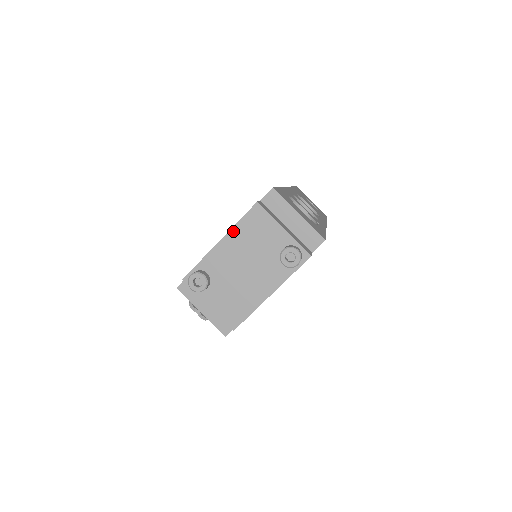
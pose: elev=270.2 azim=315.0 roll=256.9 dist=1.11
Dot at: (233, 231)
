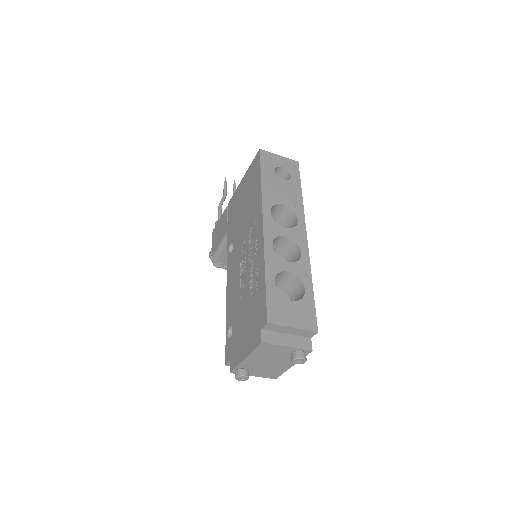
Dot at: (252, 354)
